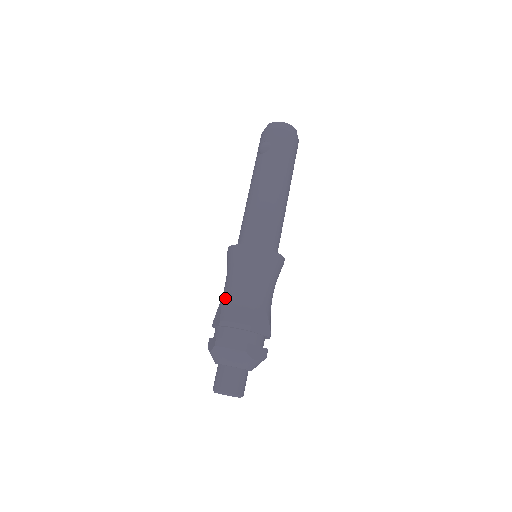
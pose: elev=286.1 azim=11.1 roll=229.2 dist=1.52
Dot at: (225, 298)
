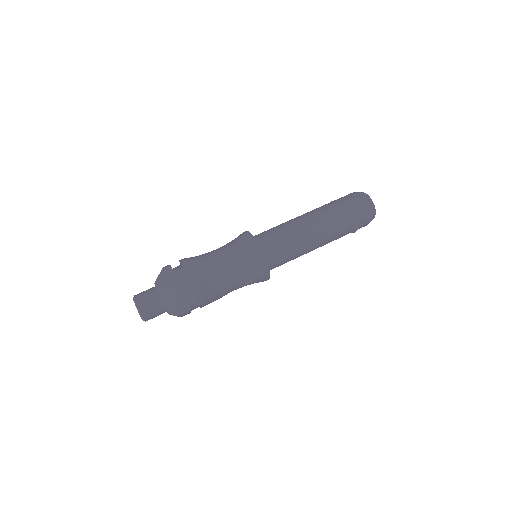
Dot at: occluded
